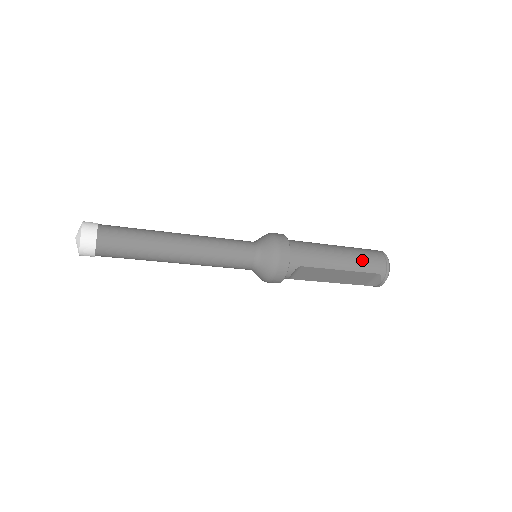
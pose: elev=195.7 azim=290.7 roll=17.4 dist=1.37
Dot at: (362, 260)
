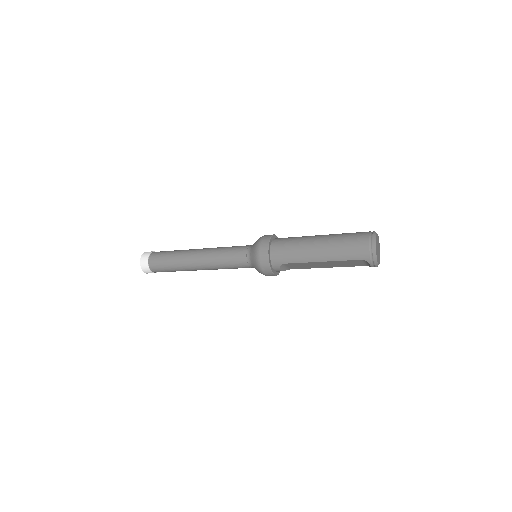
Dot at: (341, 250)
